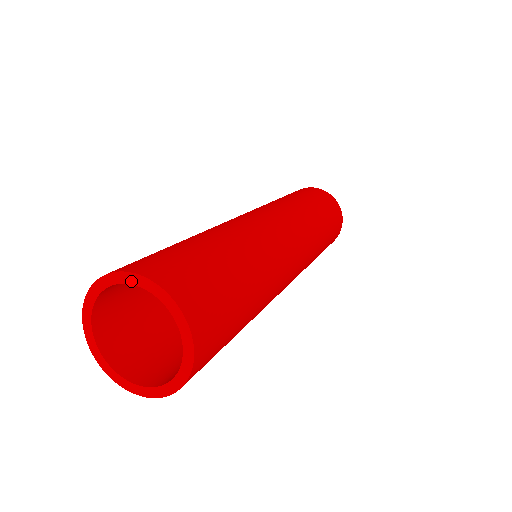
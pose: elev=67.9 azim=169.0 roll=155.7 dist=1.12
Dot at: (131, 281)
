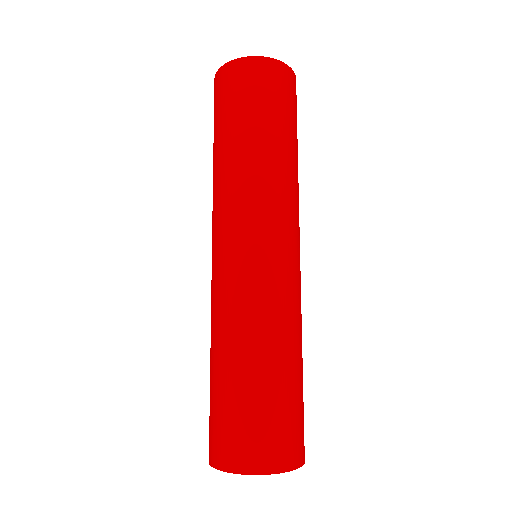
Dot at: occluded
